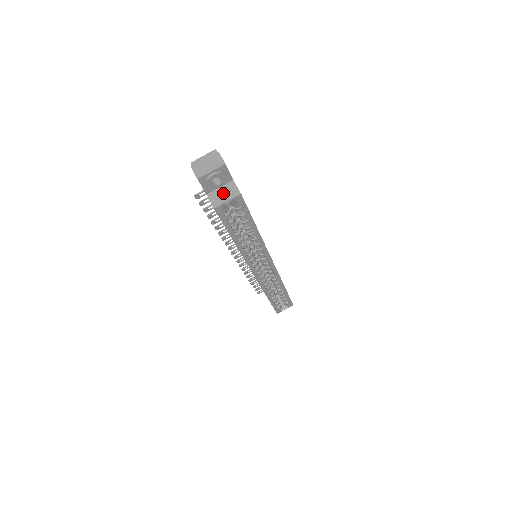
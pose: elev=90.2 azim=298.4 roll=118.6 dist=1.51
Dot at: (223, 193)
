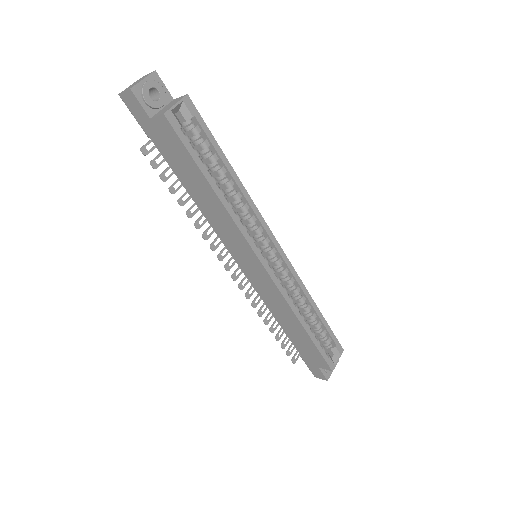
Dot at: (168, 106)
